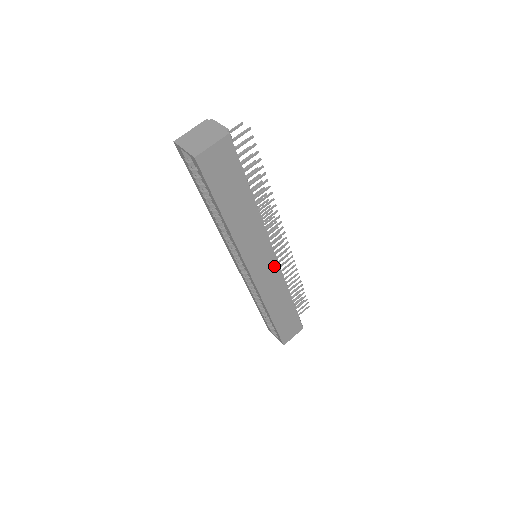
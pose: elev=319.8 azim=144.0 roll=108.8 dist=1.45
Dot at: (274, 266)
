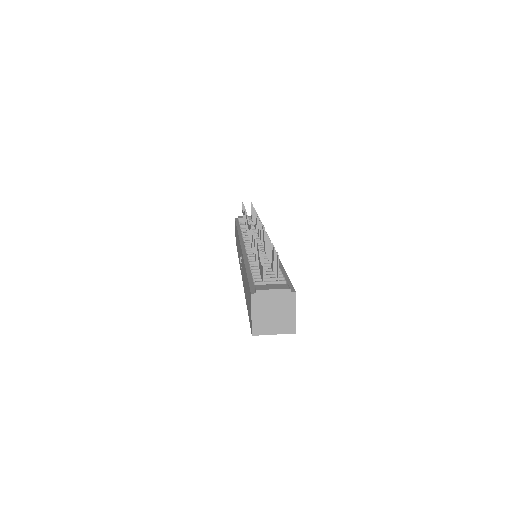
Dot at: occluded
